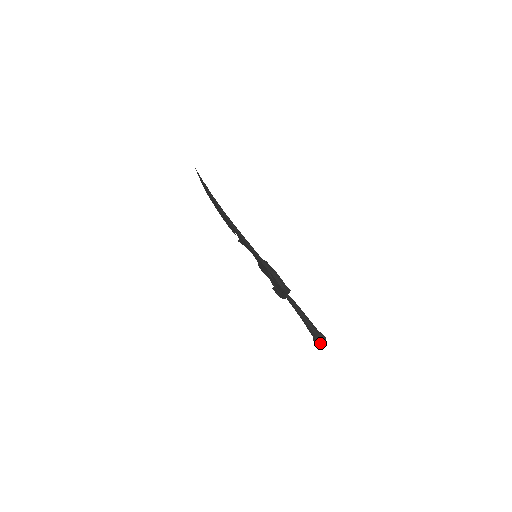
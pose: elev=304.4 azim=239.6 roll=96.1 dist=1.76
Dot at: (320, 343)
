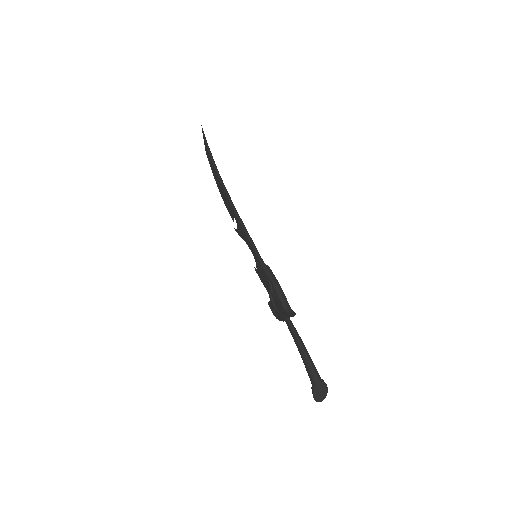
Dot at: (319, 394)
